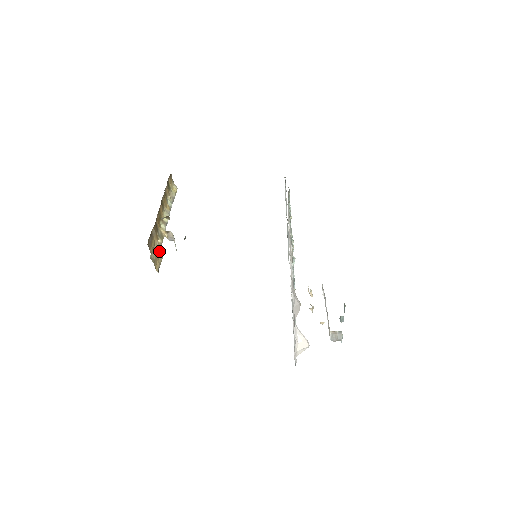
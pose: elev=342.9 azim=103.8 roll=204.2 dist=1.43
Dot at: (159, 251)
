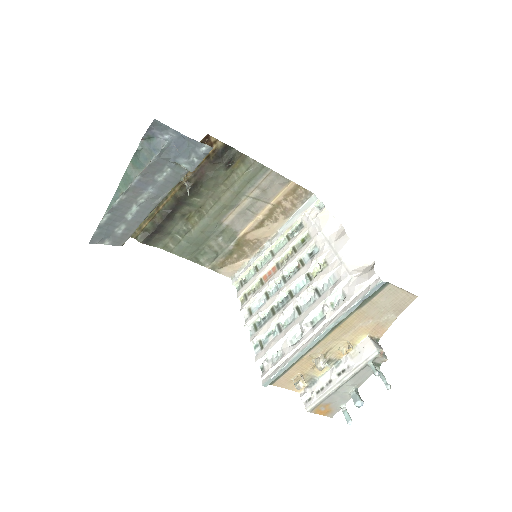
Dot at: occluded
